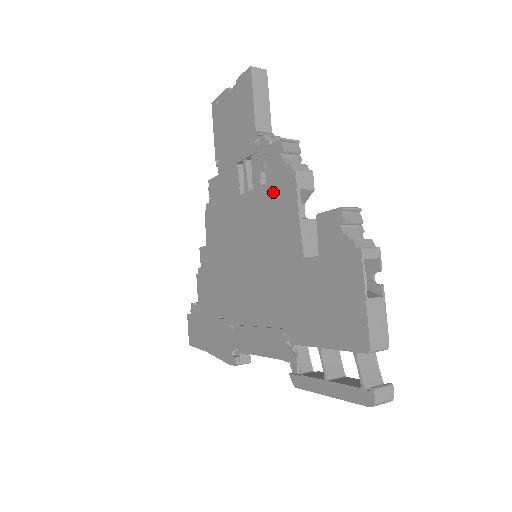
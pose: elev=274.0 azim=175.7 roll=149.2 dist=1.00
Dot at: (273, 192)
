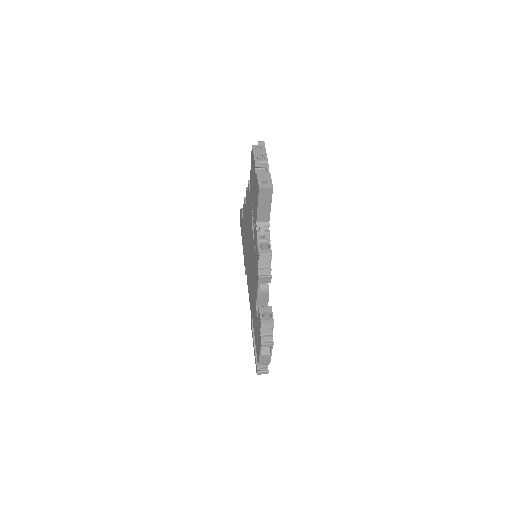
Dot at: (255, 262)
